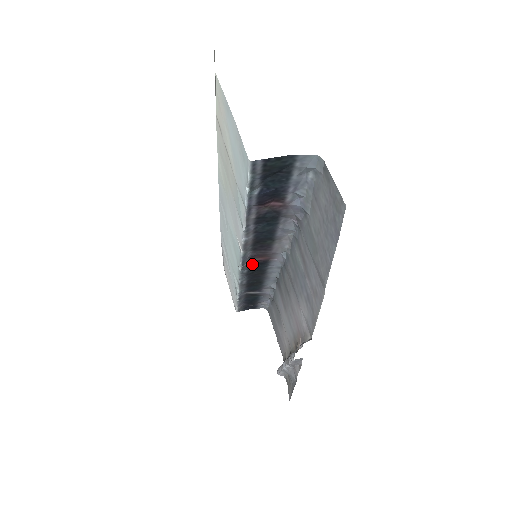
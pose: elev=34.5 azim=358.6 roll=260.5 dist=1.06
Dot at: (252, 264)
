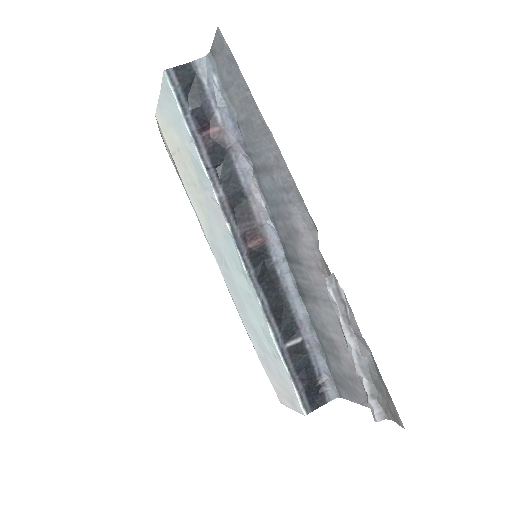
Dot at: (252, 255)
